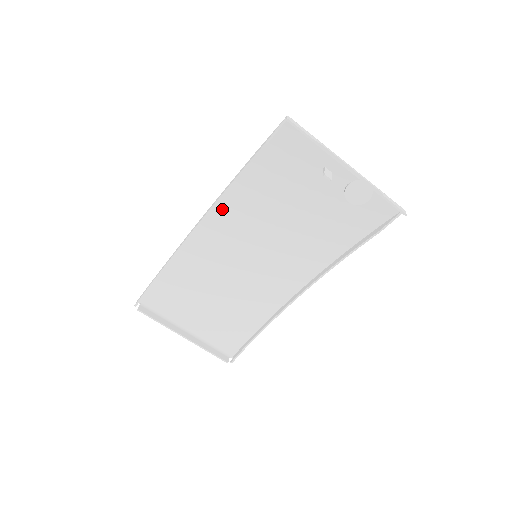
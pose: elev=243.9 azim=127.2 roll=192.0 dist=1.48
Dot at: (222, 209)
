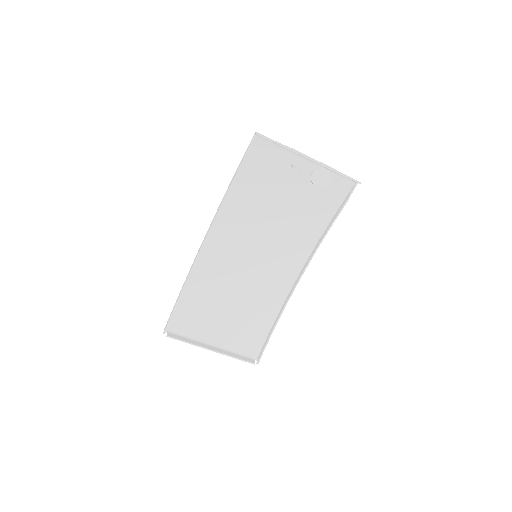
Dot at: (220, 224)
